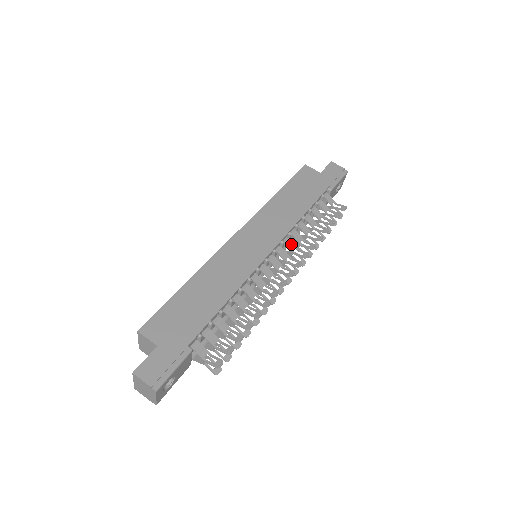
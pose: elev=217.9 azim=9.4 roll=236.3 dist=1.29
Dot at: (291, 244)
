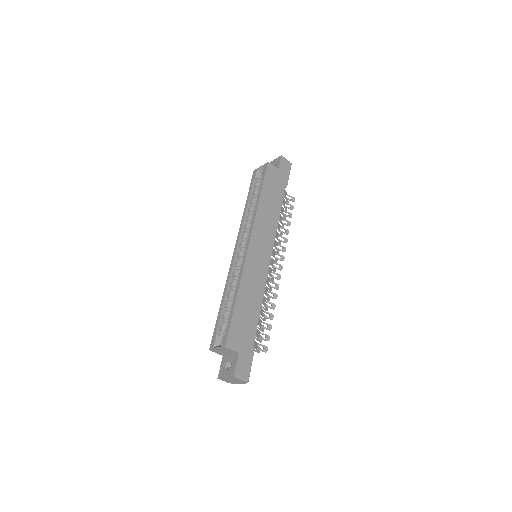
Dot at: (275, 242)
